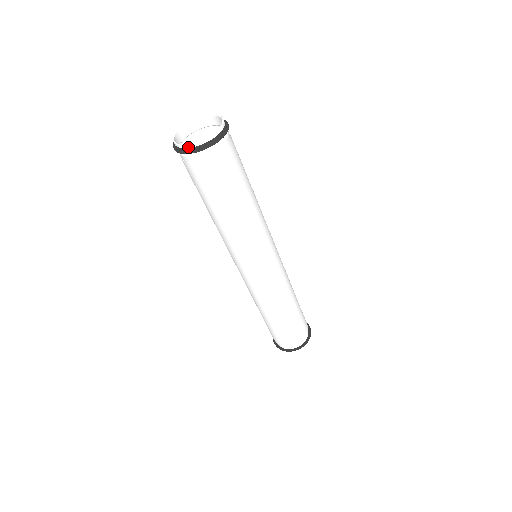
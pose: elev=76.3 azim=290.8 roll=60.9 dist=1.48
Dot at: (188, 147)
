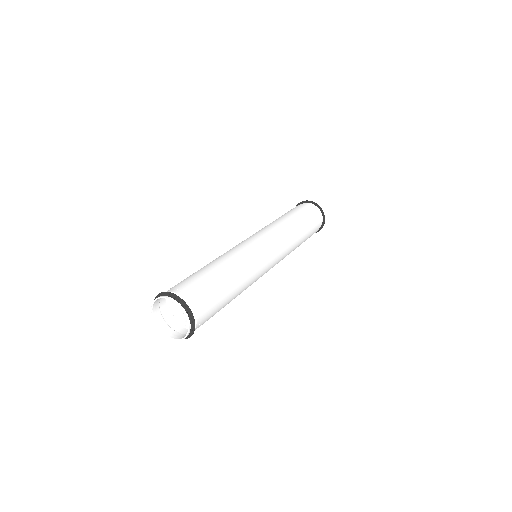
Dot at: (307, 201)
